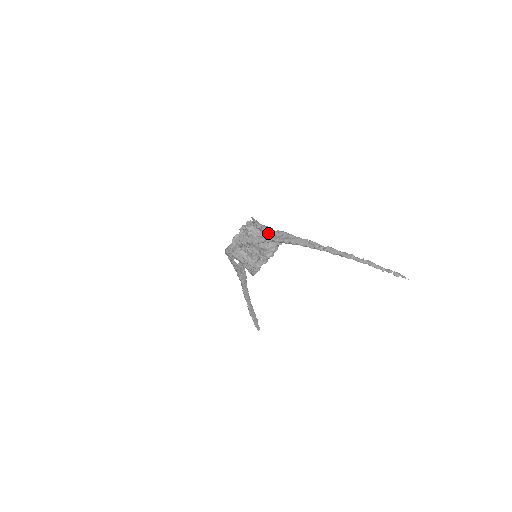
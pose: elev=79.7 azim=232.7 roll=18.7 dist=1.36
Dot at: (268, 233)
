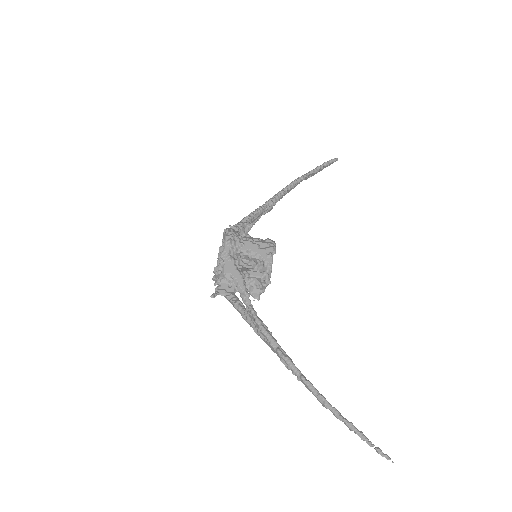
Dot at: (242, 298)
